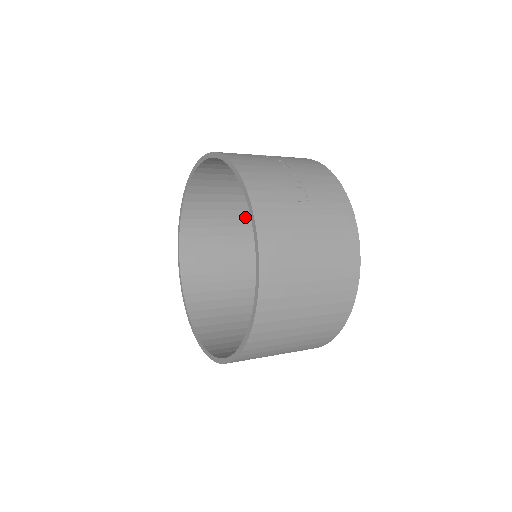
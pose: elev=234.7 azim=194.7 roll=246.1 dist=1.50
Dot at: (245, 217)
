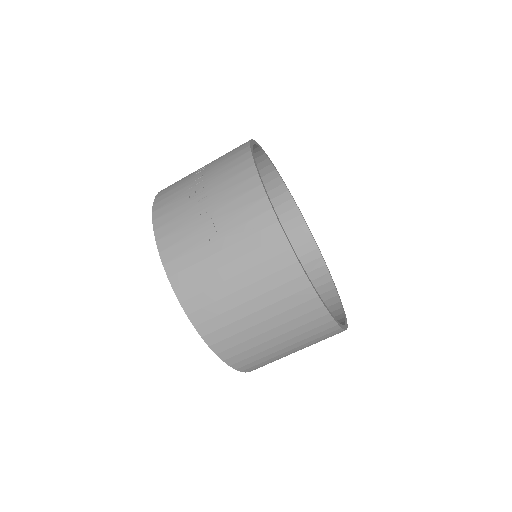
Dot at: (269, 189)
